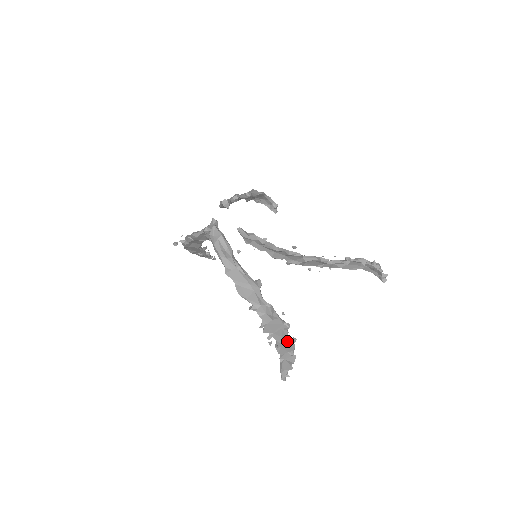
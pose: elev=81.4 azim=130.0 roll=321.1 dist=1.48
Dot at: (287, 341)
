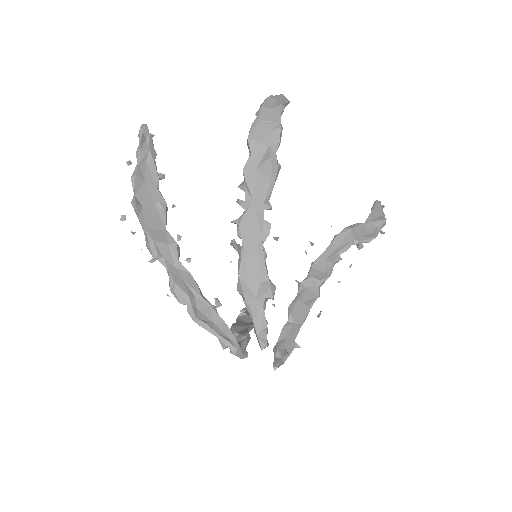
Dot at: occluded
